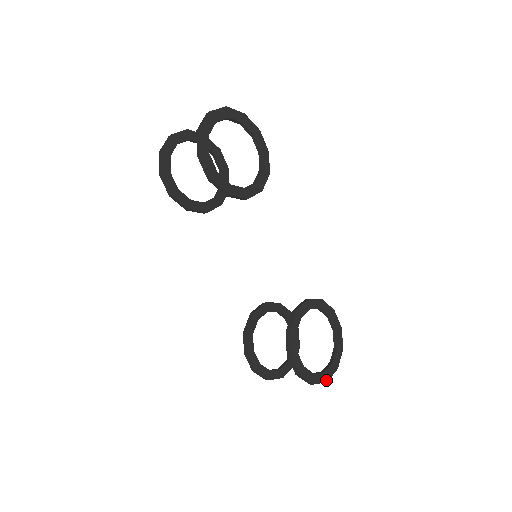
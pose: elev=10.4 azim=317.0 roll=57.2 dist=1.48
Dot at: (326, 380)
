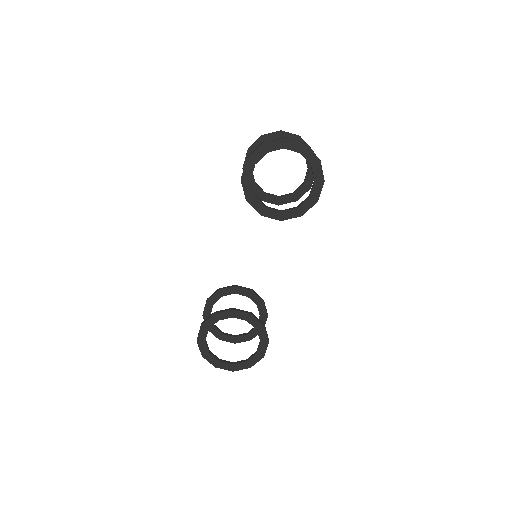
Dot at: (216, 366)
